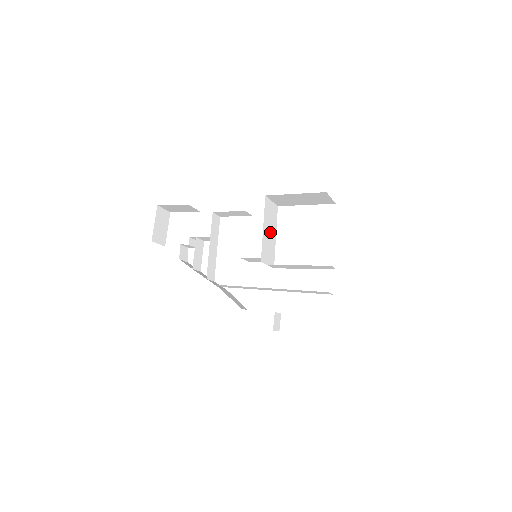
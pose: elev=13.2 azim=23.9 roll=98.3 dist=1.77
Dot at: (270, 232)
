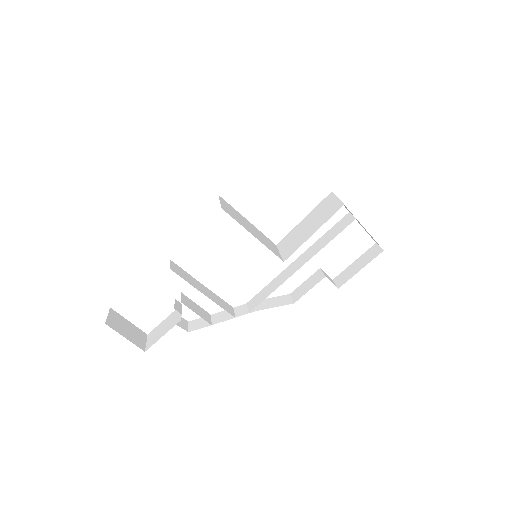
Dot at: (249, 227)
